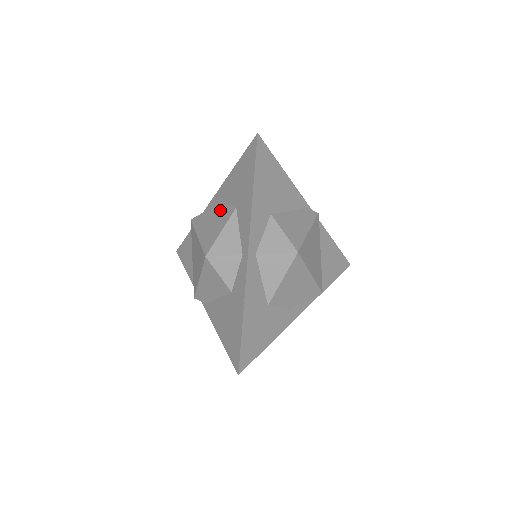
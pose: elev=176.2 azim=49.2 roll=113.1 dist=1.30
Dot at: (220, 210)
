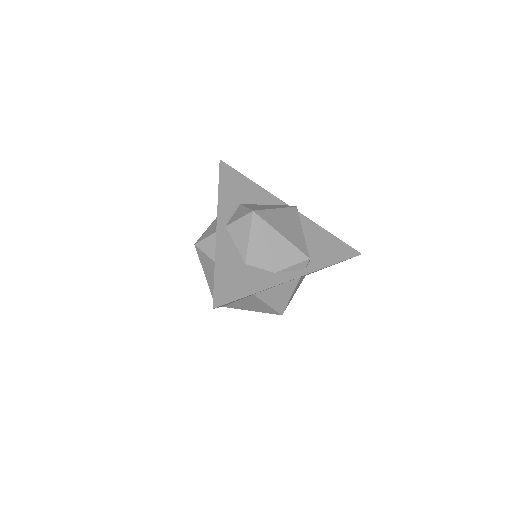
Dot at: occluded
